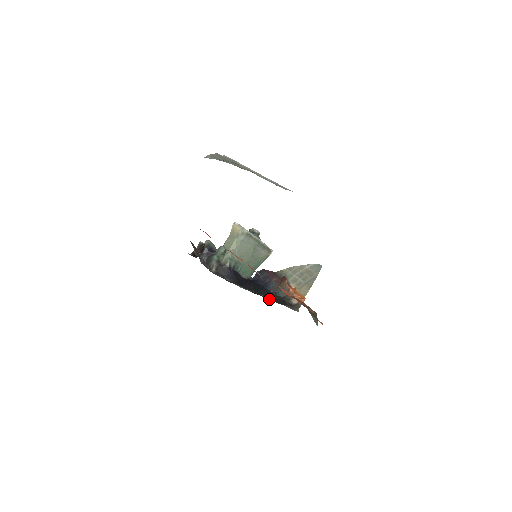
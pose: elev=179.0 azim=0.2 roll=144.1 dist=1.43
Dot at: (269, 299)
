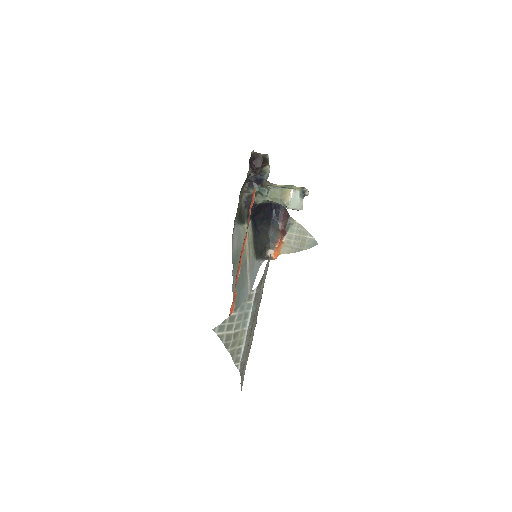
Dot at: (255, 243)
